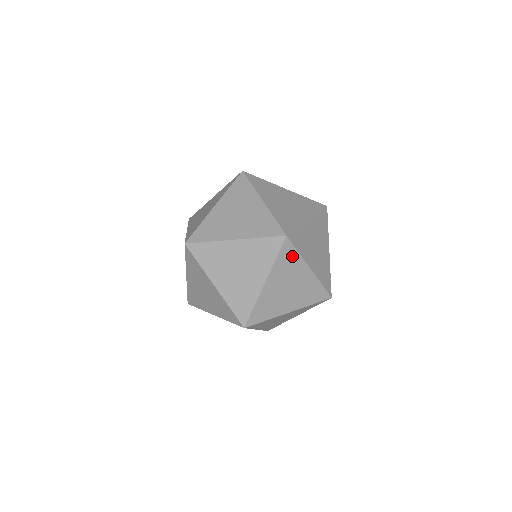
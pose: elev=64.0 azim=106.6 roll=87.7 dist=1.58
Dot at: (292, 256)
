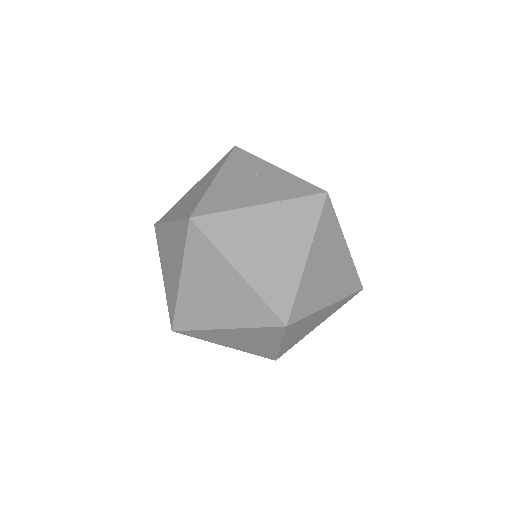
Dot at: (301, 321)
